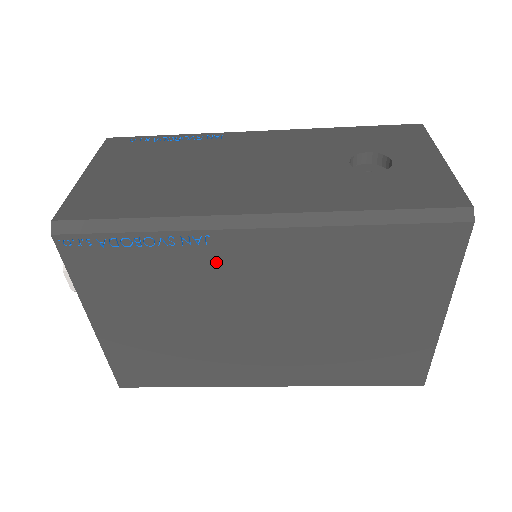
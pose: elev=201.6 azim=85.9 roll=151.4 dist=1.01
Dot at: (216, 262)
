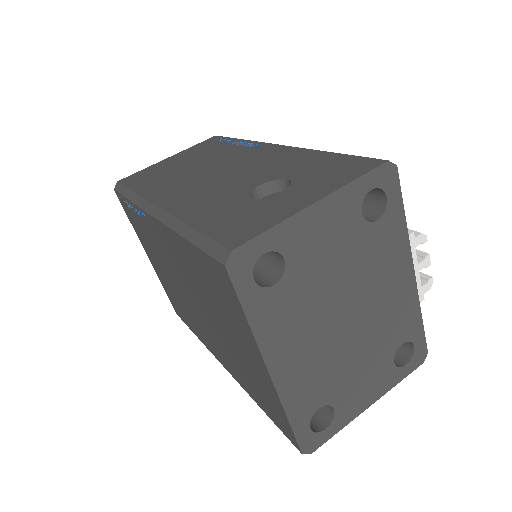
Dot at: (155, 236)
